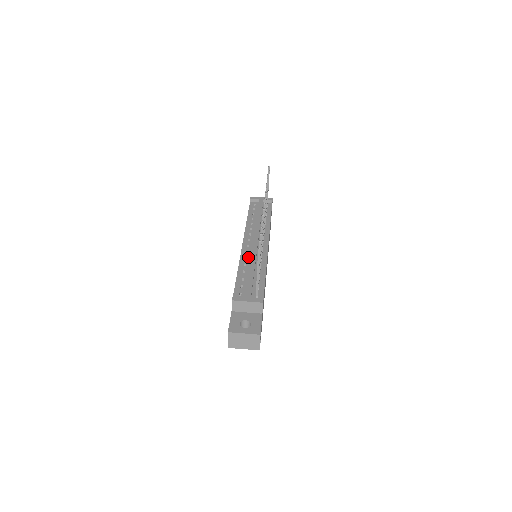
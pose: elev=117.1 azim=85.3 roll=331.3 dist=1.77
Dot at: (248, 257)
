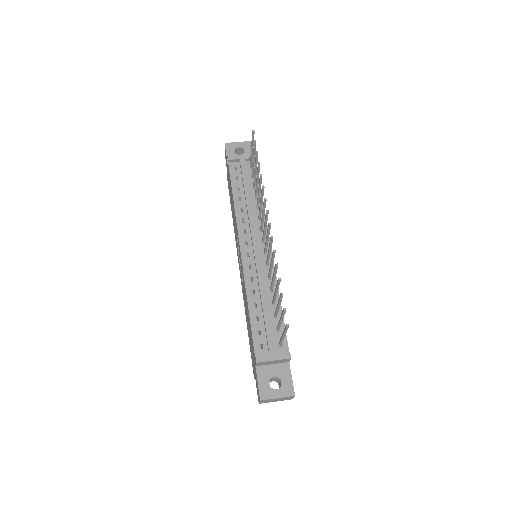
Dot at: (253, 277)
